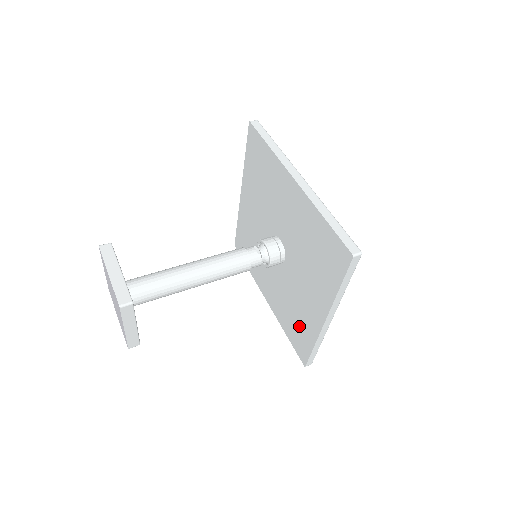
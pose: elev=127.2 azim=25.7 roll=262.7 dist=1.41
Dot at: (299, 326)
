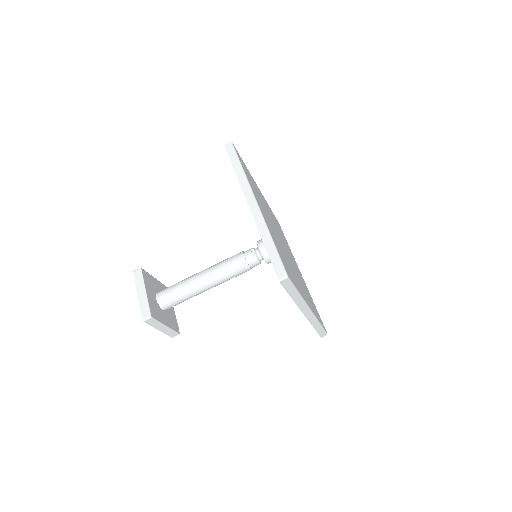
Dot at: occluded
